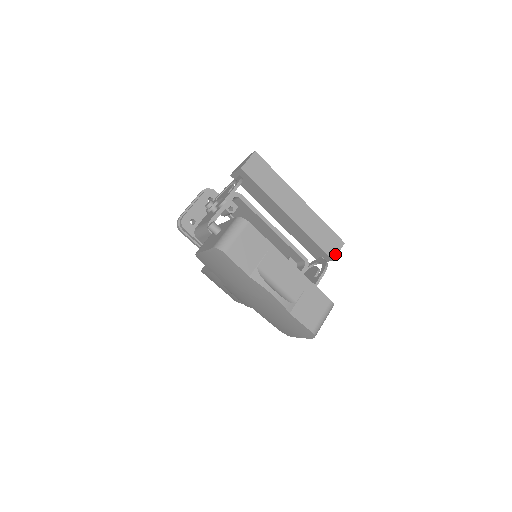
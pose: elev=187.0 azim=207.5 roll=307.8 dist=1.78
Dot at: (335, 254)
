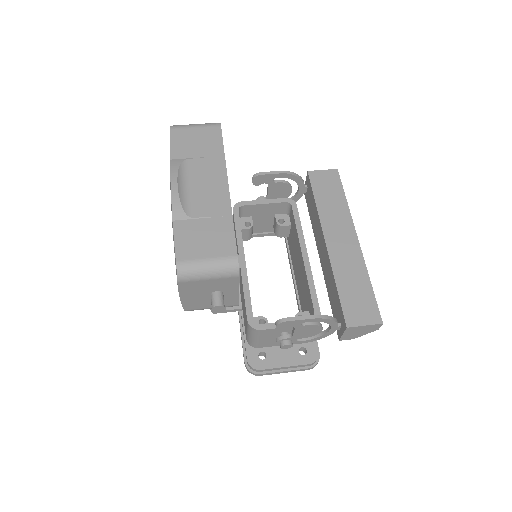
Dot at: (356, 323)
